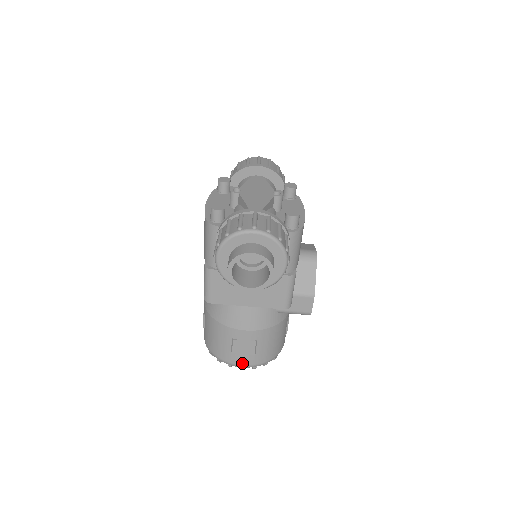
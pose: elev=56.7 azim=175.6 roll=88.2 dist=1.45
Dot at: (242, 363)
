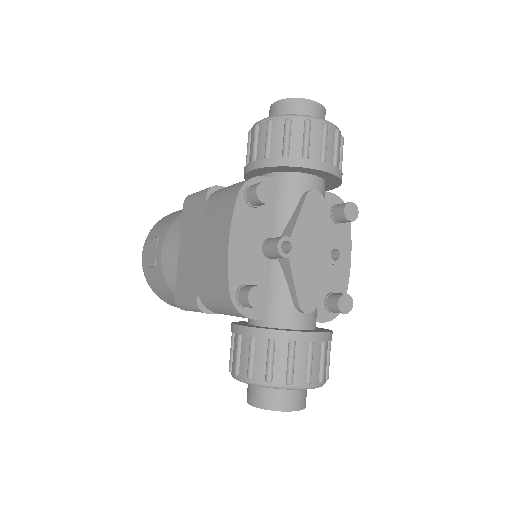
Dot at: occluded
